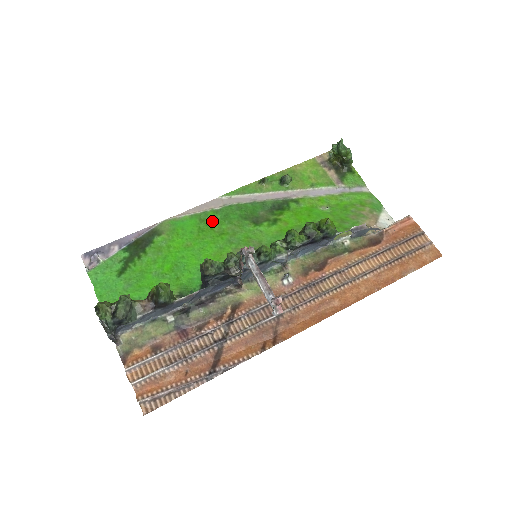
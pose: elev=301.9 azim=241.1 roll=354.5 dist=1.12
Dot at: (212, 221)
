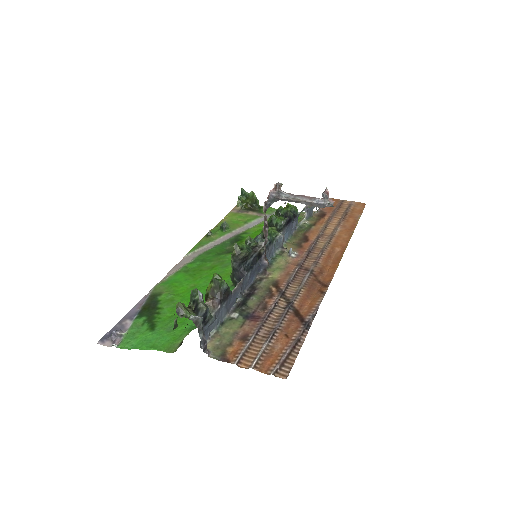
Dot at: (195, 268)
